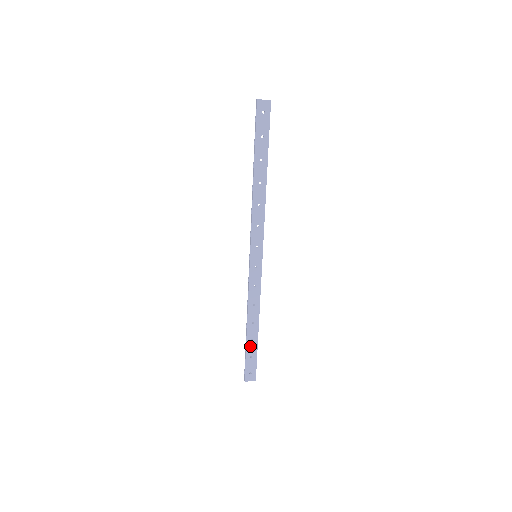
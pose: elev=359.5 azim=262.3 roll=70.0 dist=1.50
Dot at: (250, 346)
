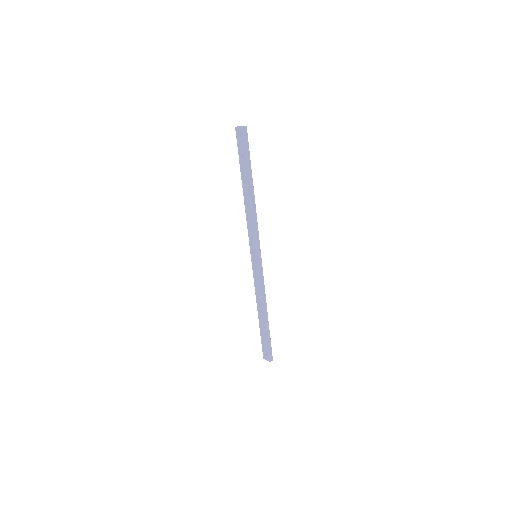
Dot at: (262, 330)
